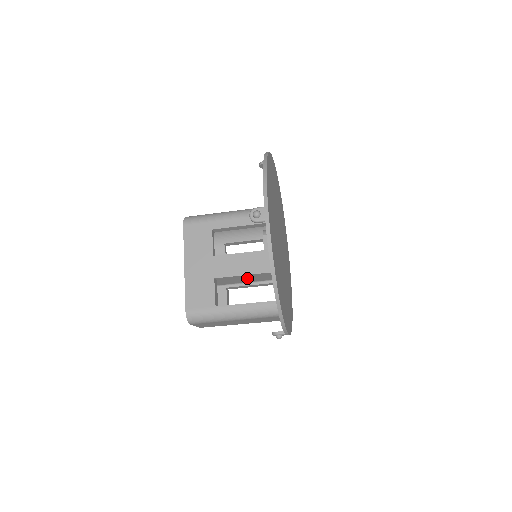
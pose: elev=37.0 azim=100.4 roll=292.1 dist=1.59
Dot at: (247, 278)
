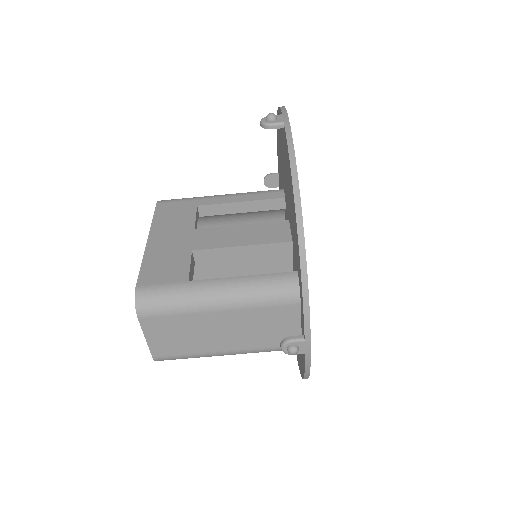
Dot at: occluded
